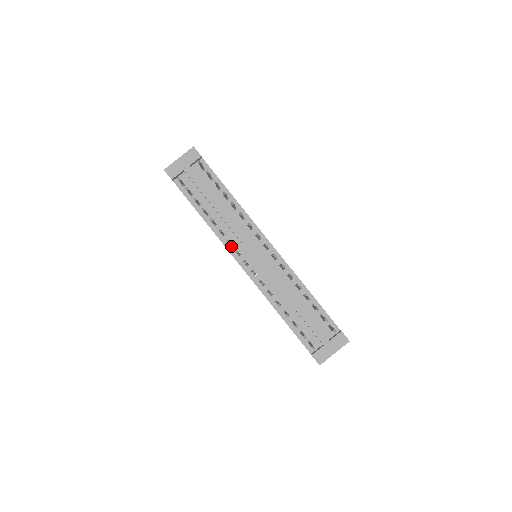
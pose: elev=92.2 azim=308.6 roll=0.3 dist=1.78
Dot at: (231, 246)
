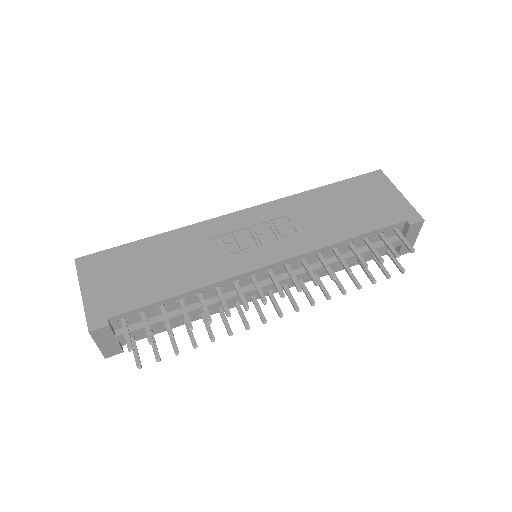
Dot at: (240, 301)
